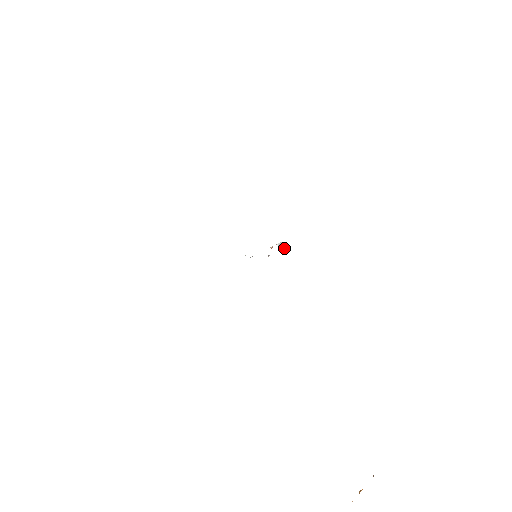
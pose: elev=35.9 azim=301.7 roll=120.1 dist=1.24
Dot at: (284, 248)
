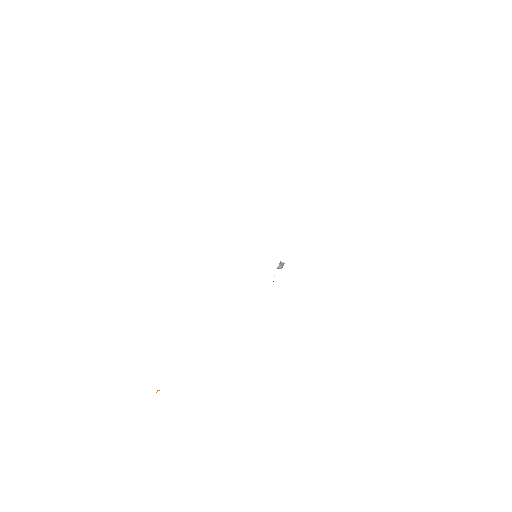
Dot at: occluded
